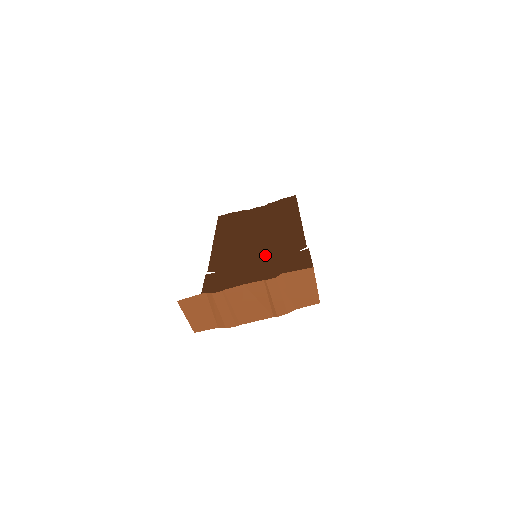
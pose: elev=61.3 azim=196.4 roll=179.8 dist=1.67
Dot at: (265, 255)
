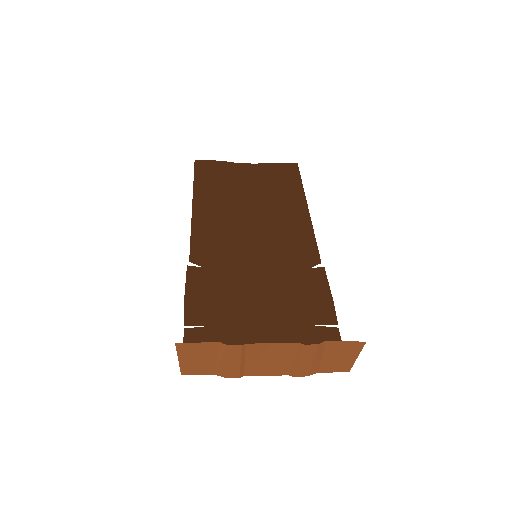
Dot at: (266, 256)
